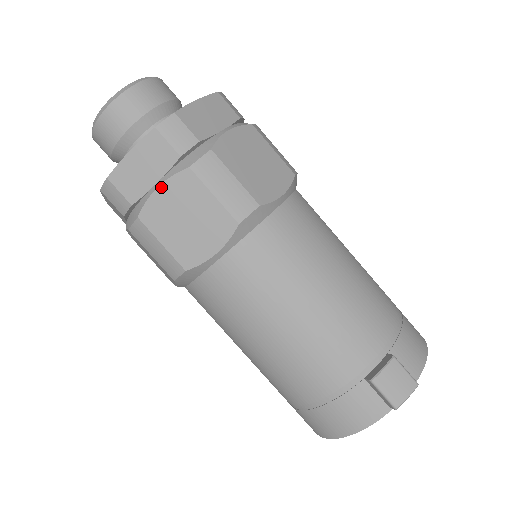
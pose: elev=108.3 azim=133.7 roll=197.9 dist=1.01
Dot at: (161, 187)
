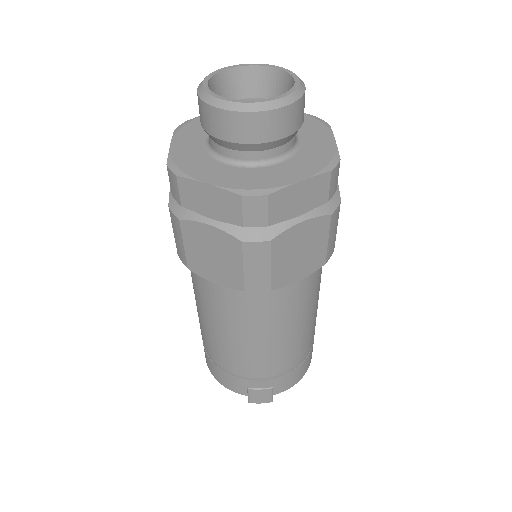
Dot at: (211, 227)
